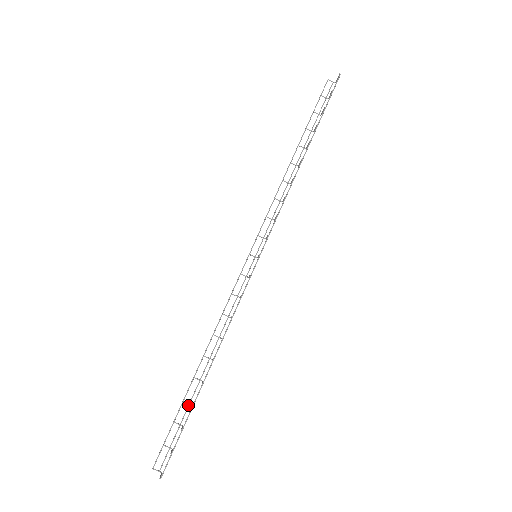
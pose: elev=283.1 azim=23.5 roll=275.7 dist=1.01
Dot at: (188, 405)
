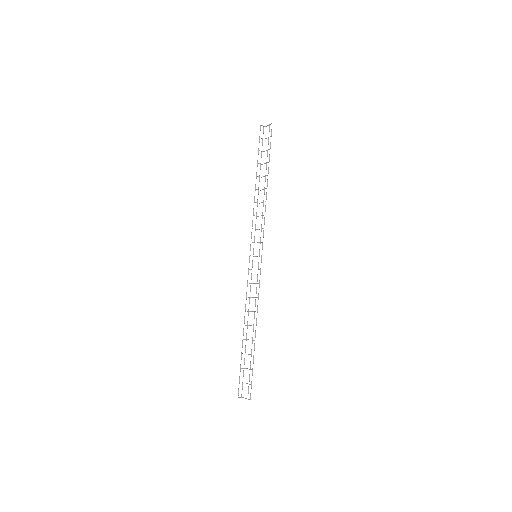
Dot at: occluded
